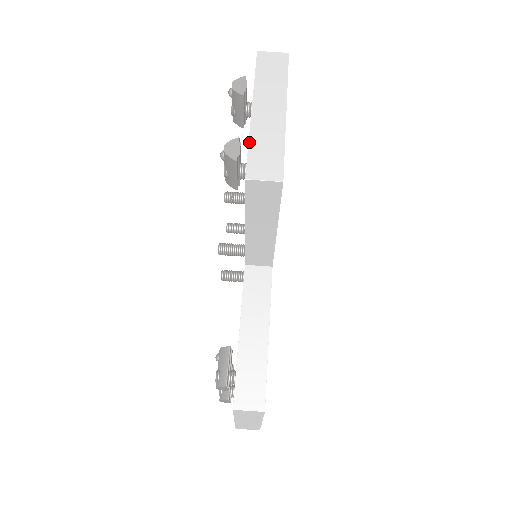
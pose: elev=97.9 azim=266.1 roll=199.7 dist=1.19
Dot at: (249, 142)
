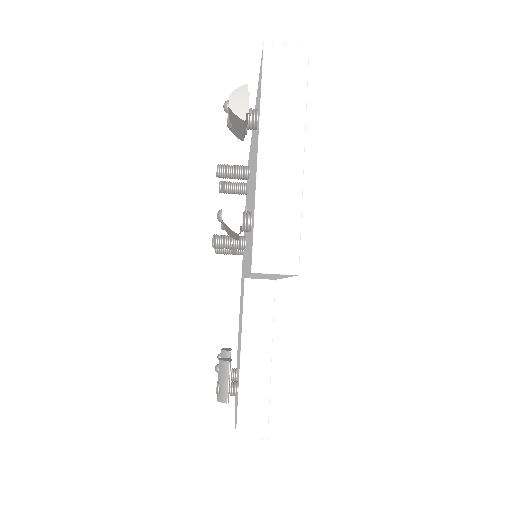
Dot at: (255, 212)
